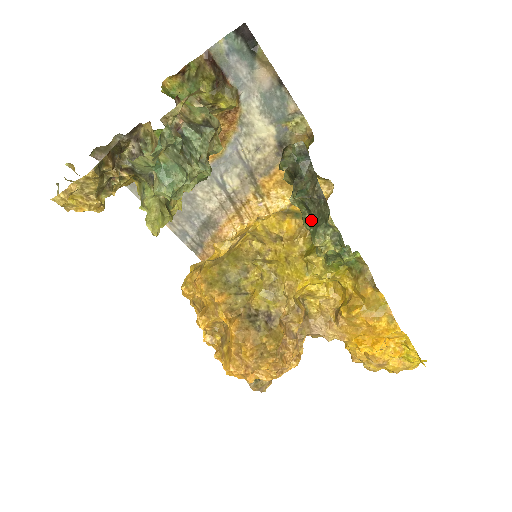
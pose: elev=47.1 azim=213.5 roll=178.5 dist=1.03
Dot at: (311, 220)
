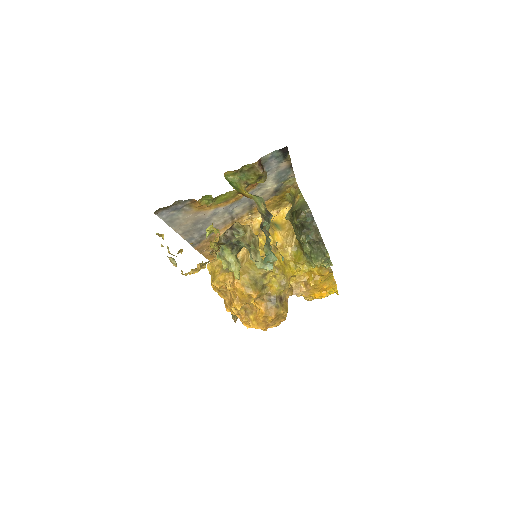
Dot at: (311, 250)
